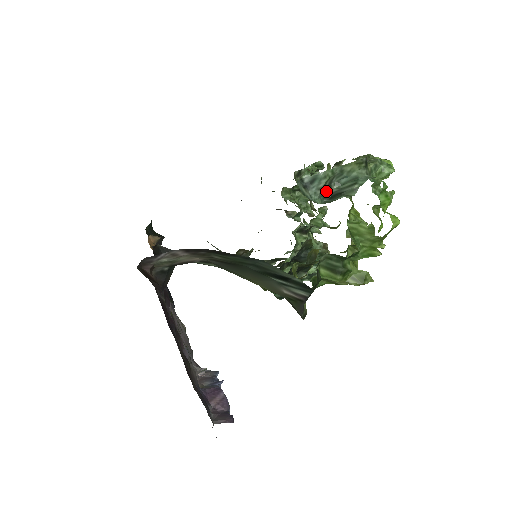
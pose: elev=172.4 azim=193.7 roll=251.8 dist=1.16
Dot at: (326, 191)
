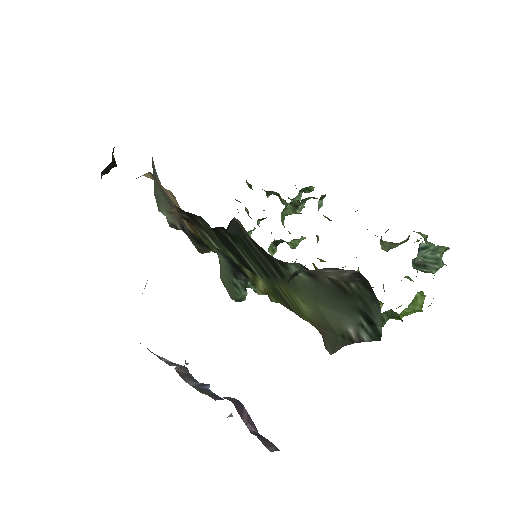
Dot at: (416, 257)
